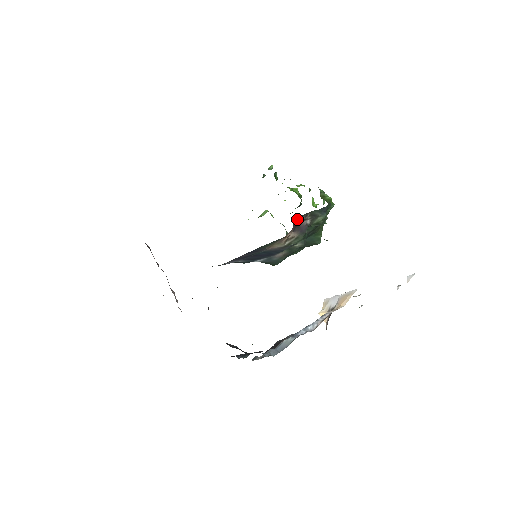
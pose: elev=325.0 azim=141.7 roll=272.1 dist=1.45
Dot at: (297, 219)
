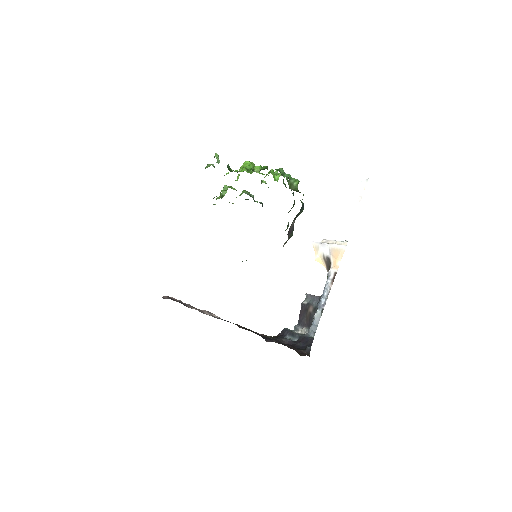
Dot at: (288, 232)
